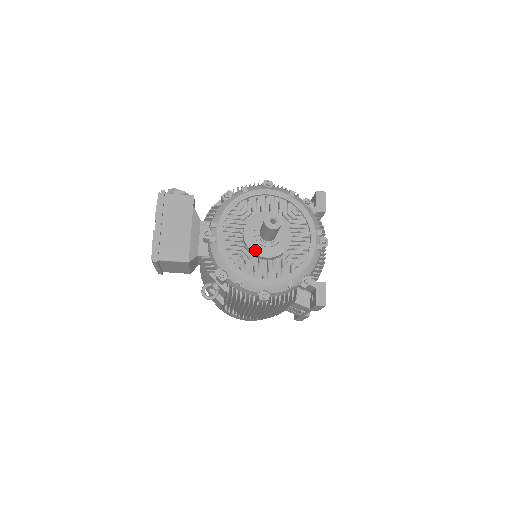
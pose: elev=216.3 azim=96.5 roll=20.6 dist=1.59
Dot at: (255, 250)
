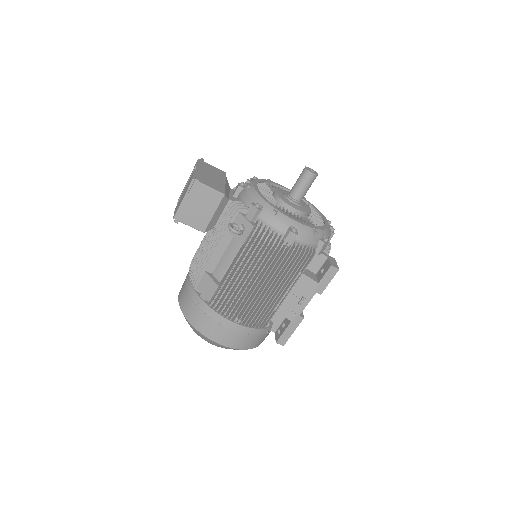
Dot at: (286, 201)
